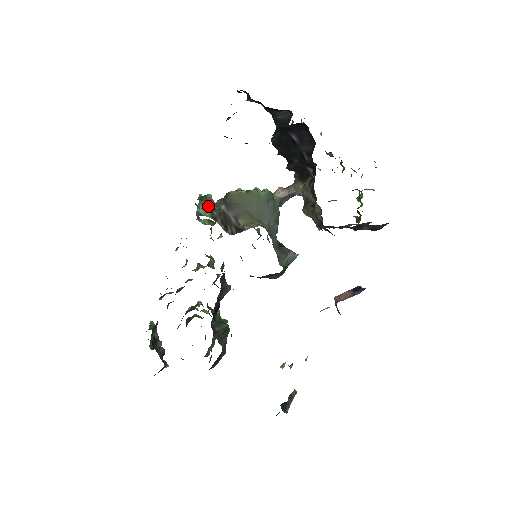
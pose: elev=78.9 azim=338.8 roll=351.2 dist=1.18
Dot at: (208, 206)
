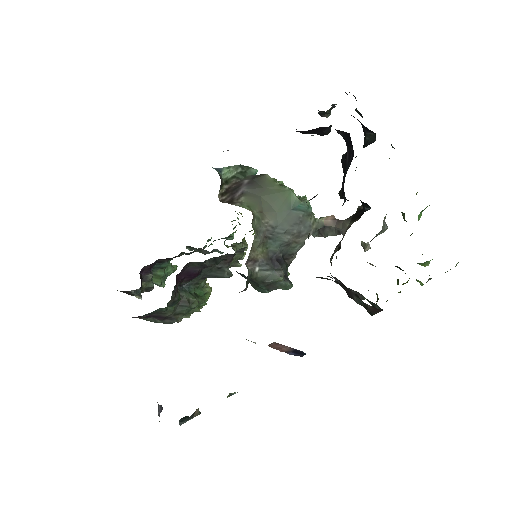
Dot at: (238, 173)
